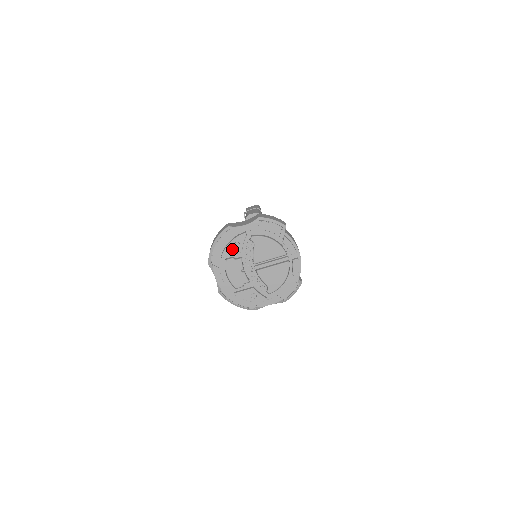
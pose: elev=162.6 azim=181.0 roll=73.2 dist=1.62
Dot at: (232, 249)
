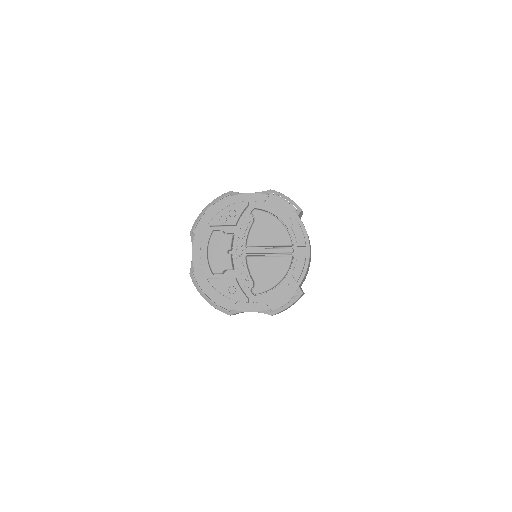
Dot at: (225, 217)
